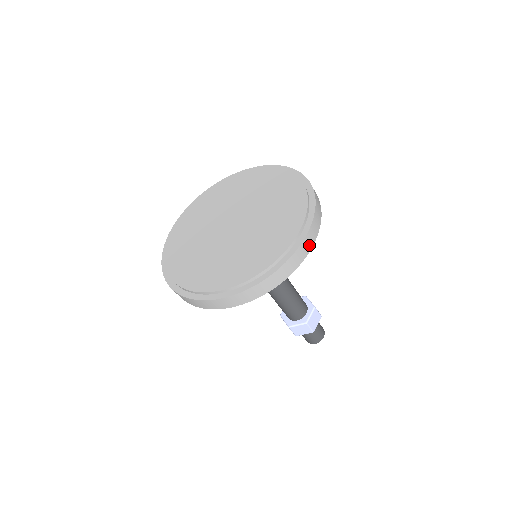
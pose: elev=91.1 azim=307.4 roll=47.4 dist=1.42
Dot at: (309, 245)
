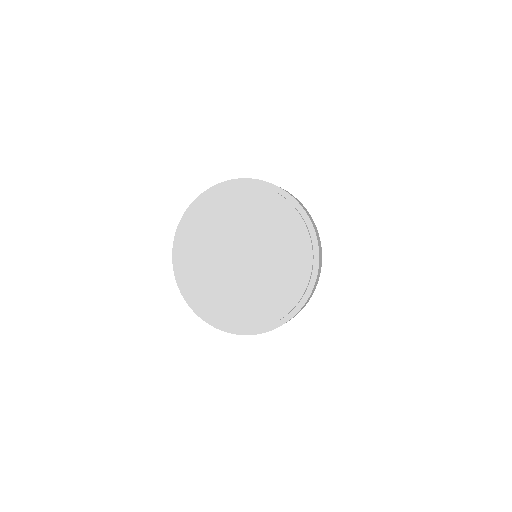
Dot at: (312, 294)
